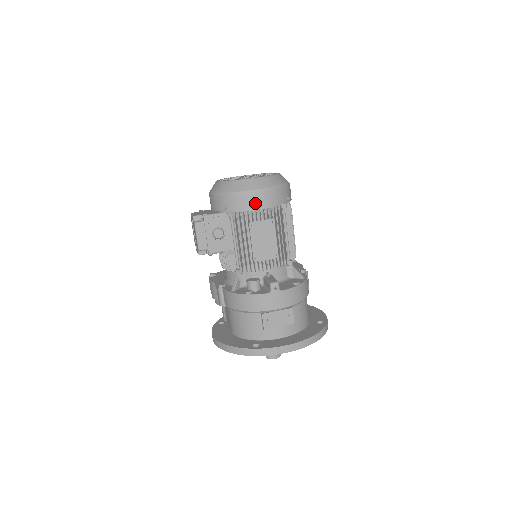
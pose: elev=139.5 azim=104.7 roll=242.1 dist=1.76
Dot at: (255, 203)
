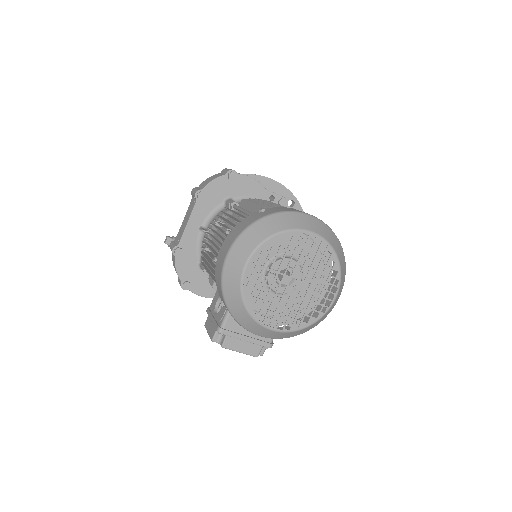
Dot at: (328, 298)
